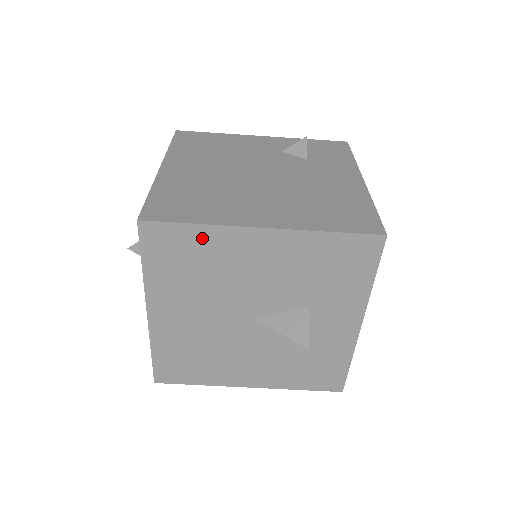
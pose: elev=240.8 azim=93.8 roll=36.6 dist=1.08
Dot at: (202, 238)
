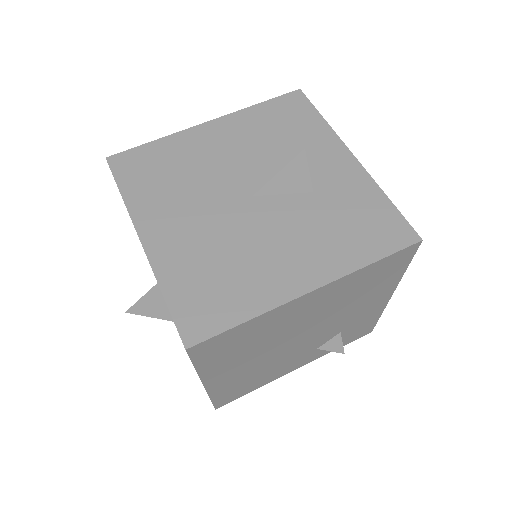
Dot at: (164, 148)
